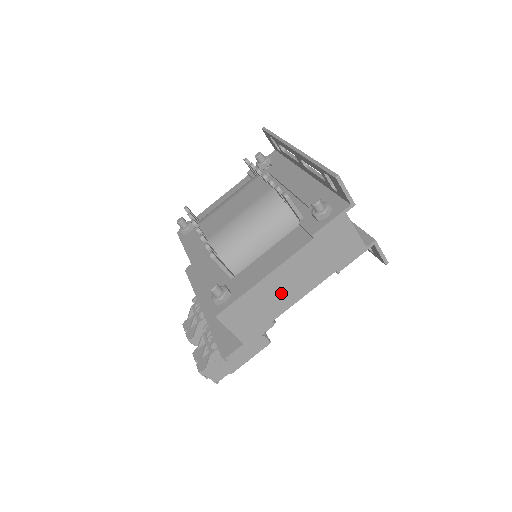
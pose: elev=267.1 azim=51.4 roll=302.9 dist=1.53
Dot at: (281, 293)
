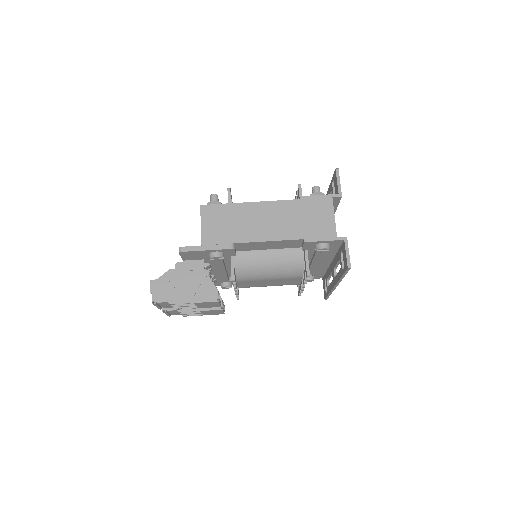
Dot at: (254, 224)
